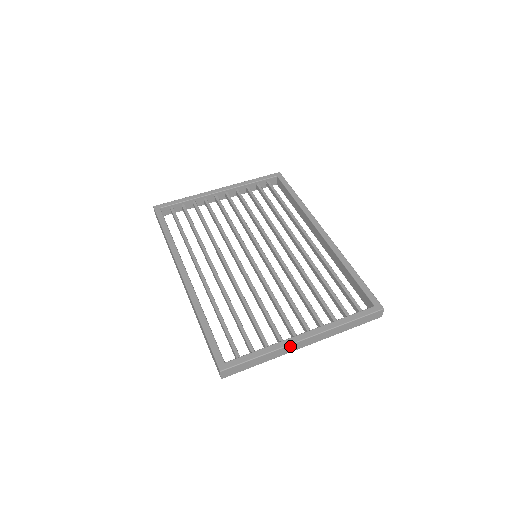
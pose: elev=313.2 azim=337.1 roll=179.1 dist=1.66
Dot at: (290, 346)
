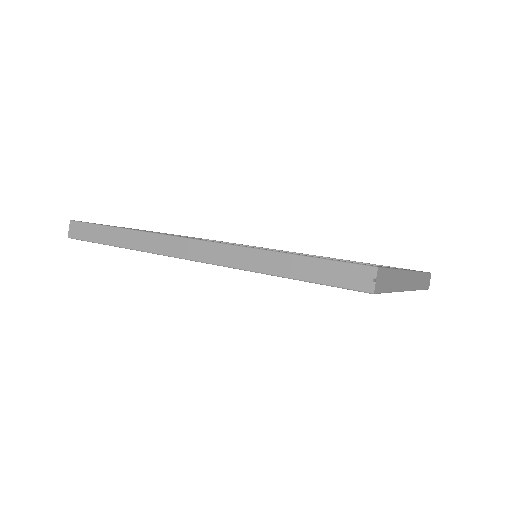
Dot at: (405, 274)
